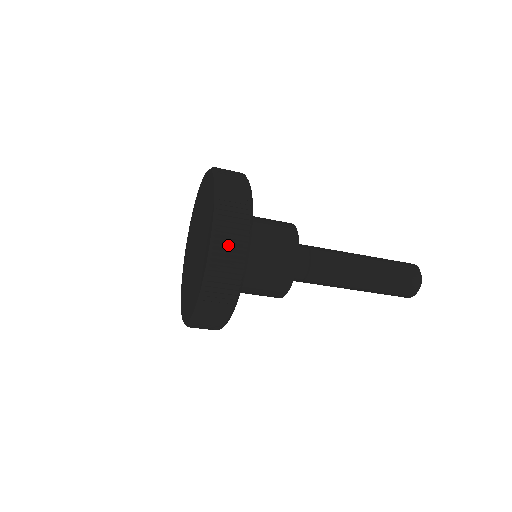
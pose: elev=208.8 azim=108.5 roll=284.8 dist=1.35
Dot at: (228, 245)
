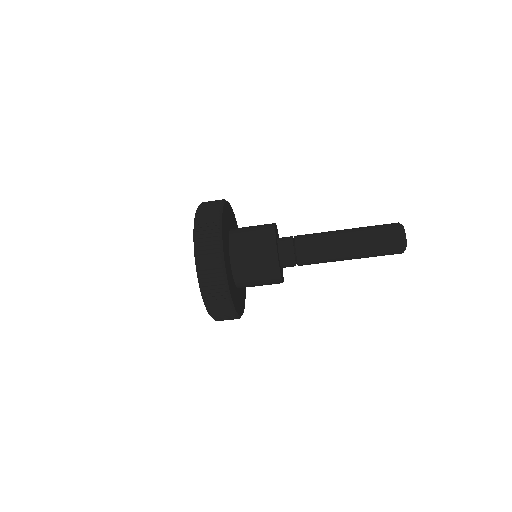
Dot at: (207, 210)
